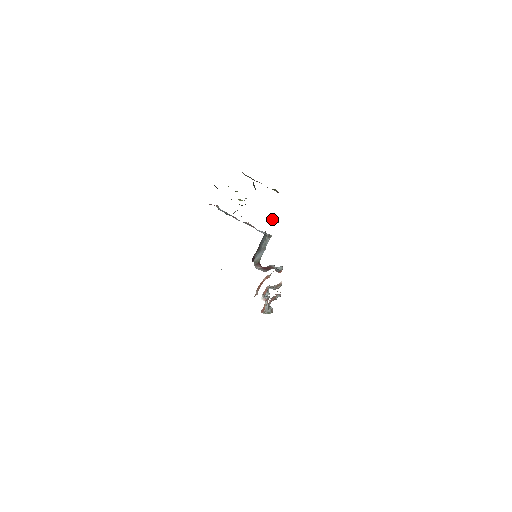
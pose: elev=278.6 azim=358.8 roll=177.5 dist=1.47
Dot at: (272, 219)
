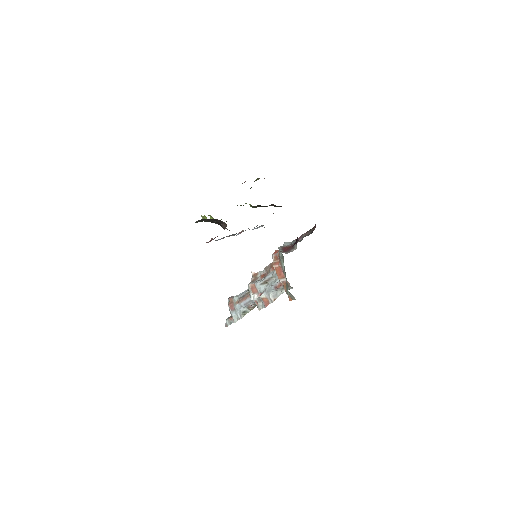
Dot at: occluded
